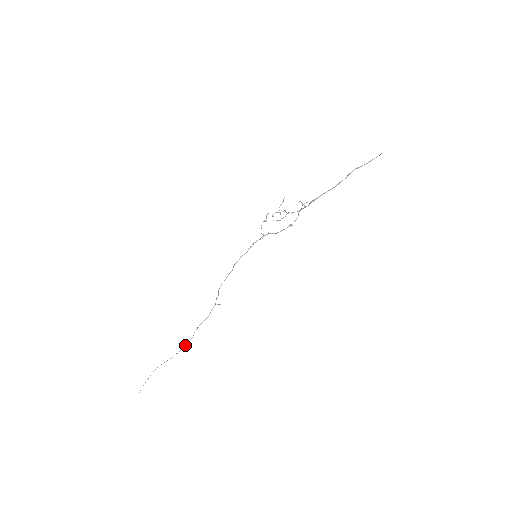
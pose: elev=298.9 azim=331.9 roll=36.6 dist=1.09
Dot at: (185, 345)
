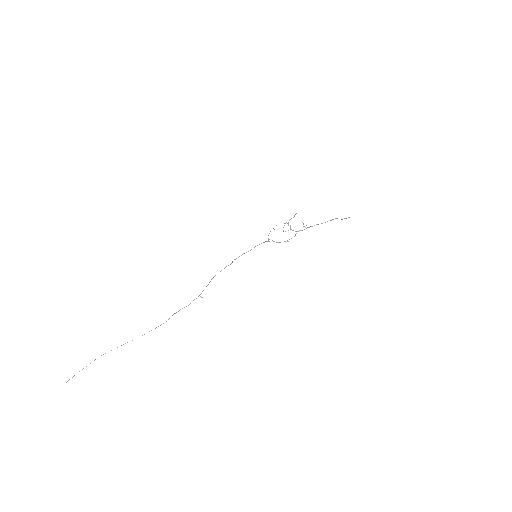
Dot at: occluded
